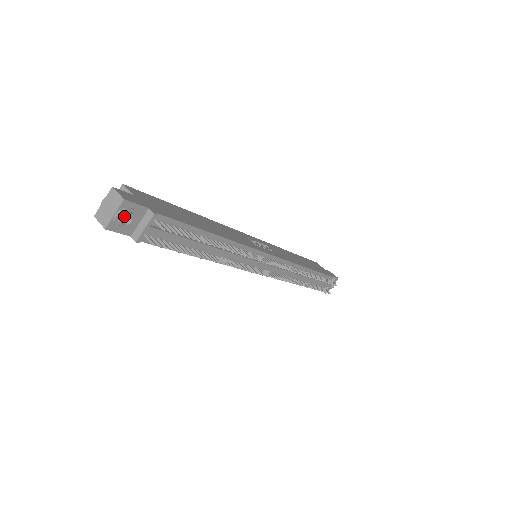
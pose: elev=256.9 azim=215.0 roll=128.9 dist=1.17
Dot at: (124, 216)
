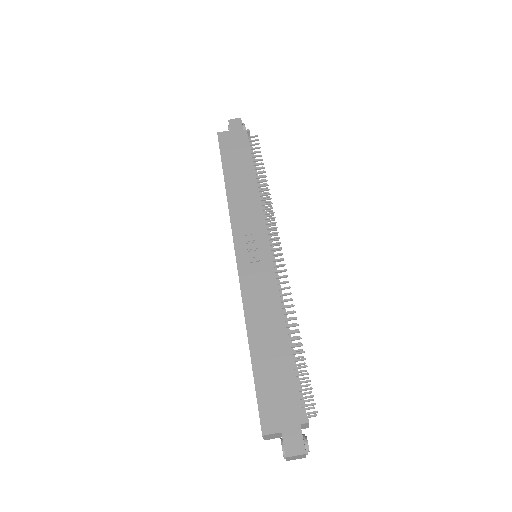
Dot at: occluded
